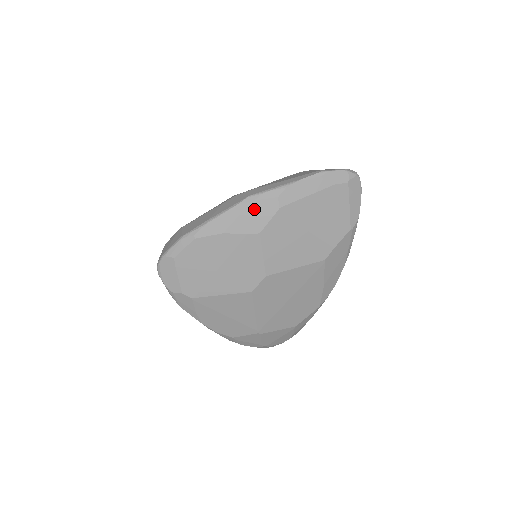
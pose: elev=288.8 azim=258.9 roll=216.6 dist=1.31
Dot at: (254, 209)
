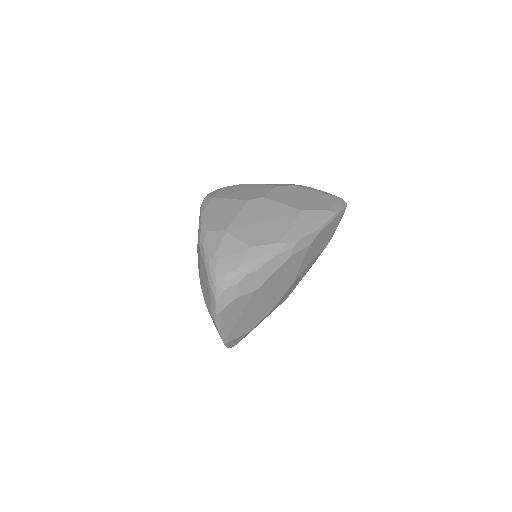
Dot at: (282, 184)
